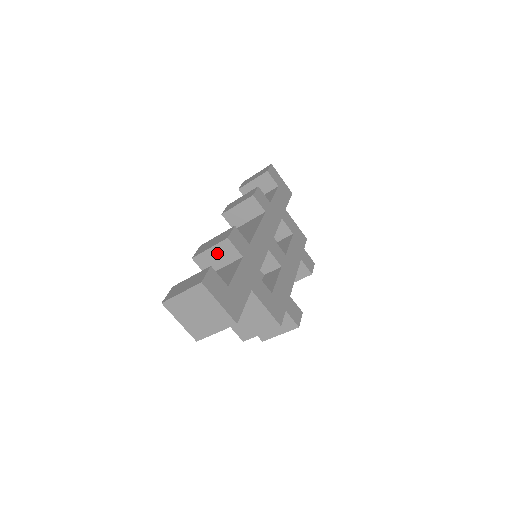
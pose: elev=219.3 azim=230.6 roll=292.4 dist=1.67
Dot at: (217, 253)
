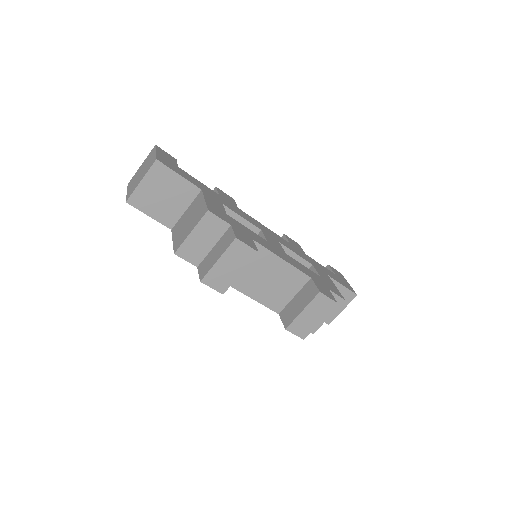
Dot at: occluded
